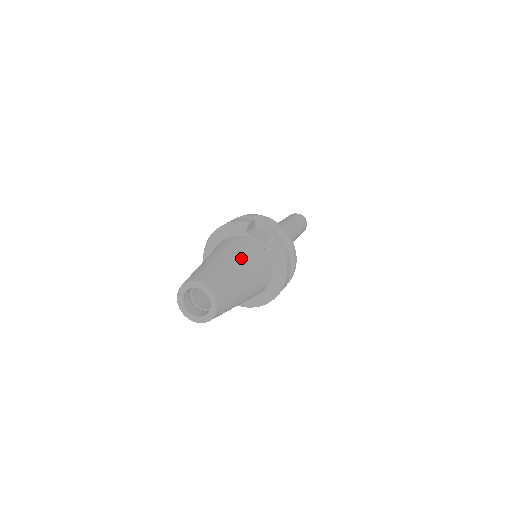
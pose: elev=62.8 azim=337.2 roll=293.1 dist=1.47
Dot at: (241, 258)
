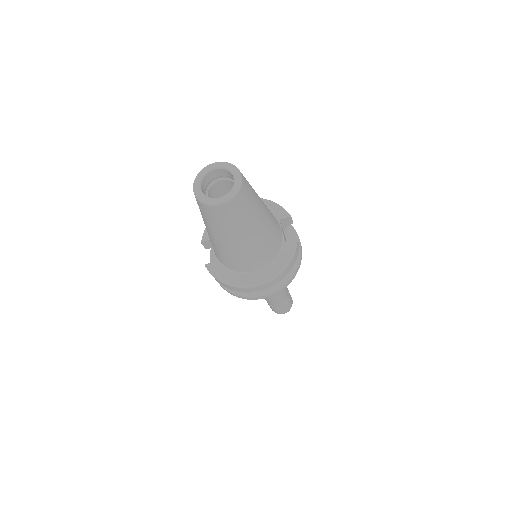
Dot at: (269, 216)
